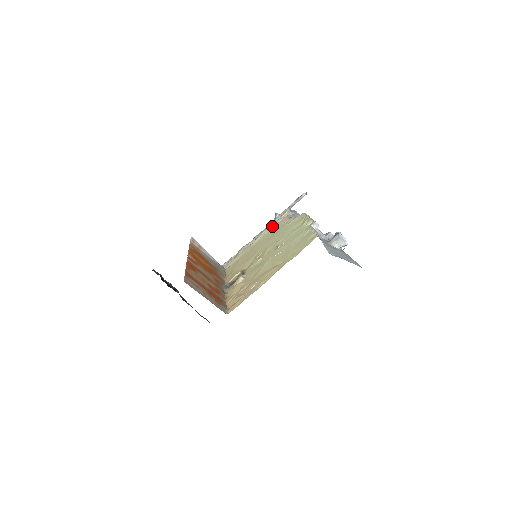
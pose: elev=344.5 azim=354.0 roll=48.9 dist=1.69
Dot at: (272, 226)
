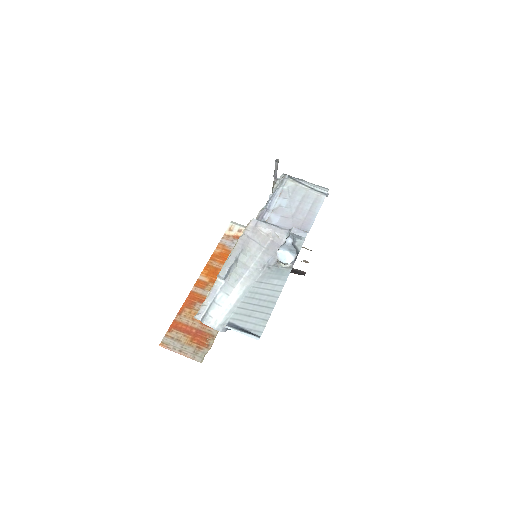
Dot at: occluded
